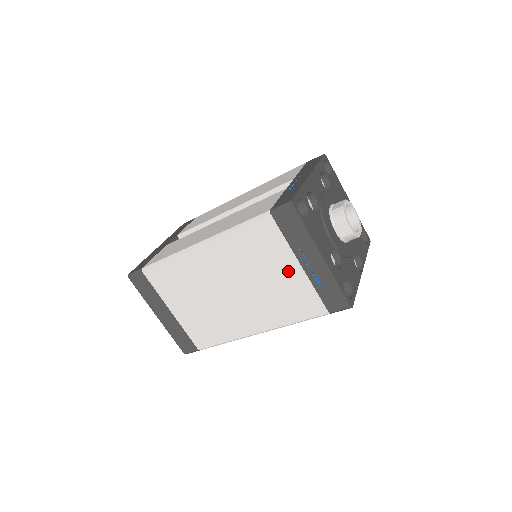
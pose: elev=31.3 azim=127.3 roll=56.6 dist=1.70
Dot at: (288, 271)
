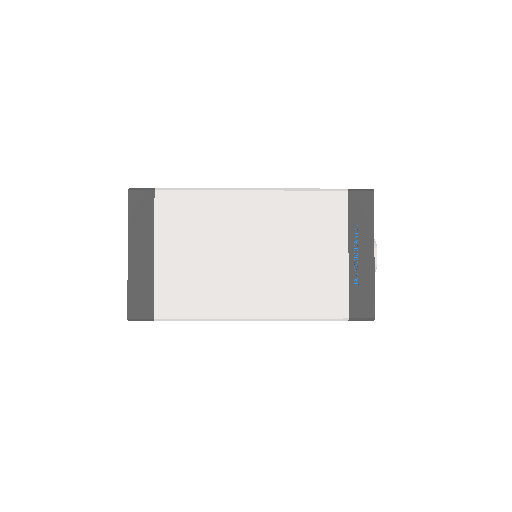
Dot at: (332, 255)
